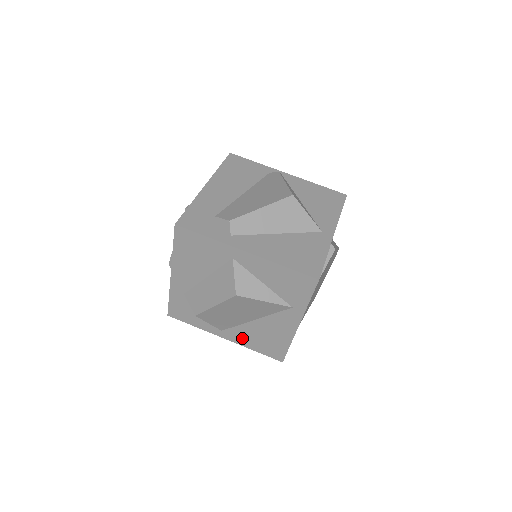
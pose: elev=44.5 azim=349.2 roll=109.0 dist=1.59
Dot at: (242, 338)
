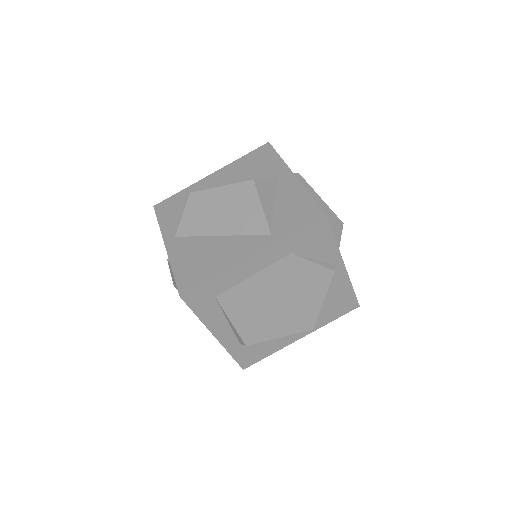
Dot at: (182, 251)
